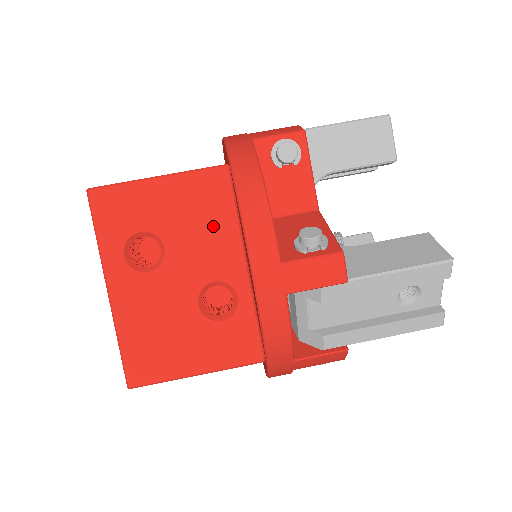
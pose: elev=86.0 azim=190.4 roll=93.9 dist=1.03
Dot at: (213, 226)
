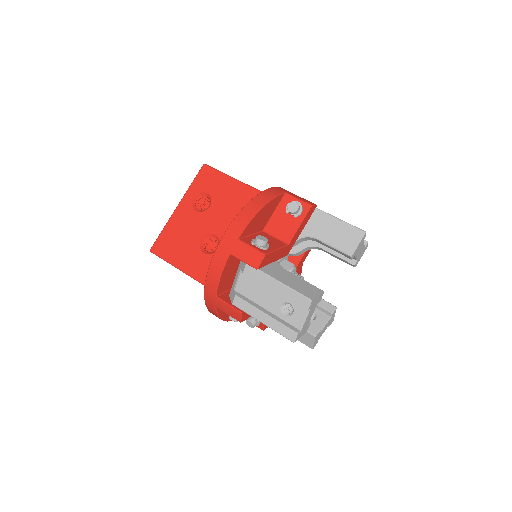
Dot at: (234, 212)
